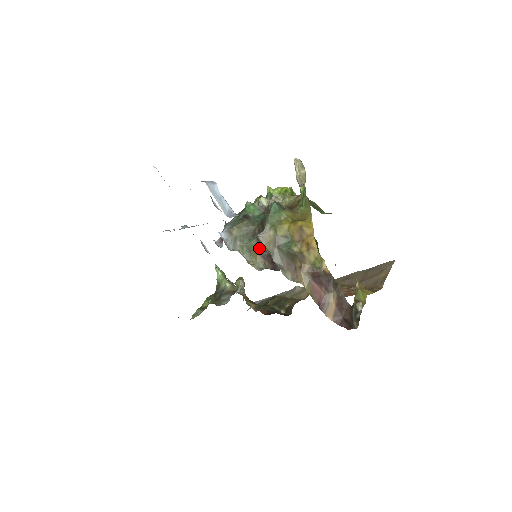
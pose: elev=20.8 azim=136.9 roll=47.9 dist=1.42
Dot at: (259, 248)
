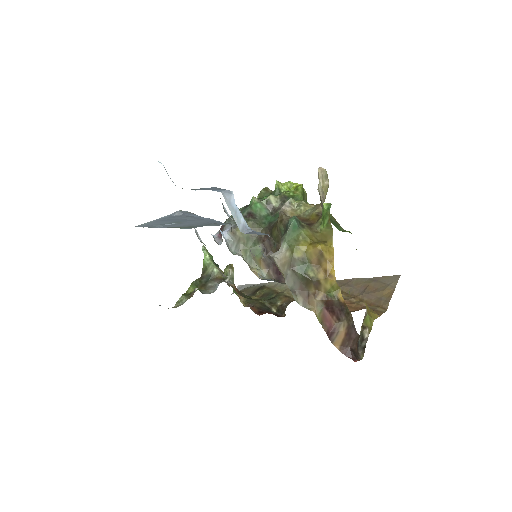
Dot at: (264, 255)
